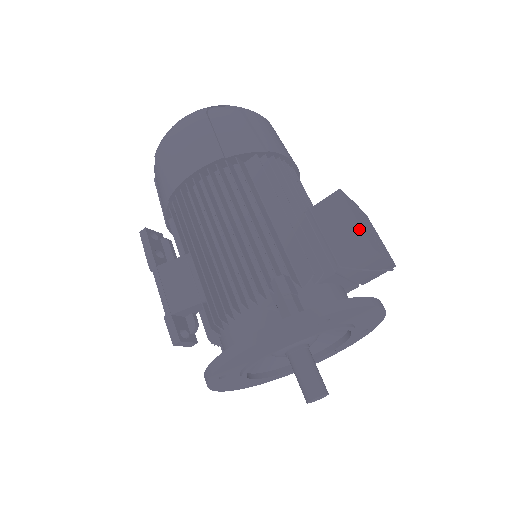
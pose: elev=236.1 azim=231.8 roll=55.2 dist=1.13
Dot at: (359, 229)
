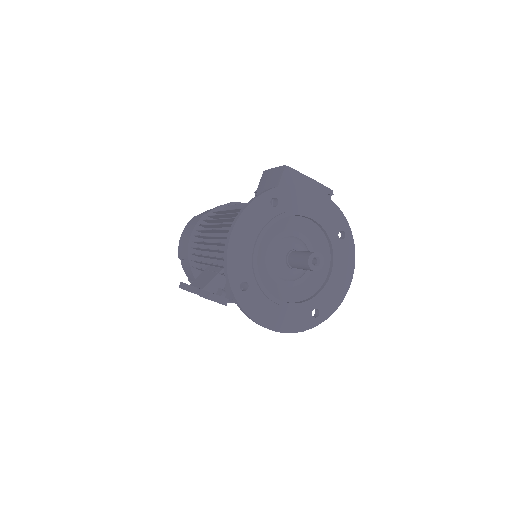
Dot at: (277, 168)
